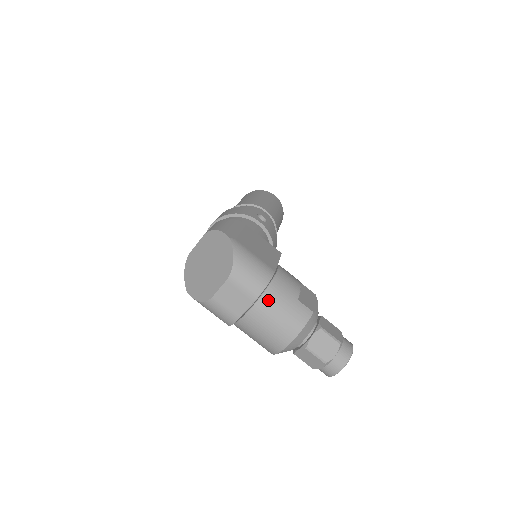
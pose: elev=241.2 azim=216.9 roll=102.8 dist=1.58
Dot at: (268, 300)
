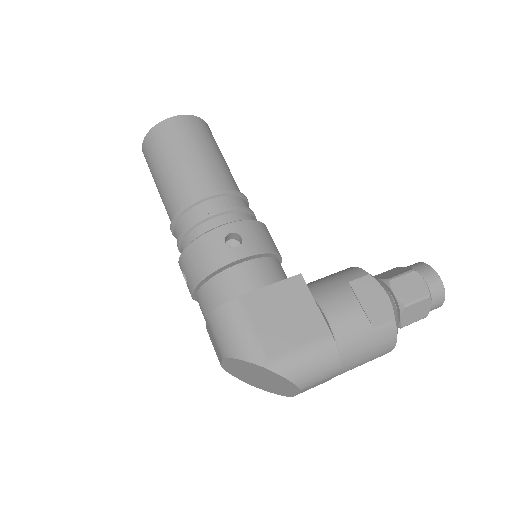
Dot at: (349, 361)
